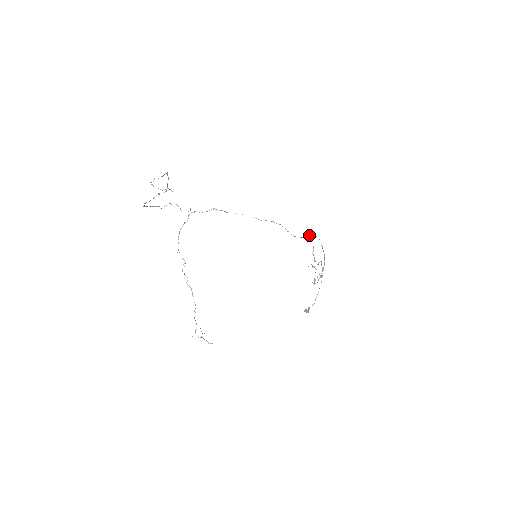
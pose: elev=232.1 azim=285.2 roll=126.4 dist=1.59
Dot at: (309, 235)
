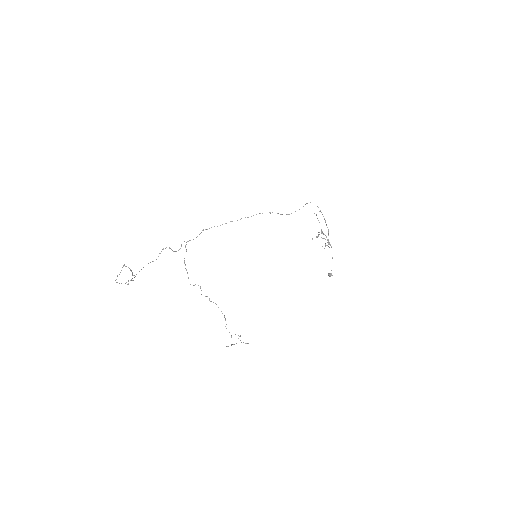
Dot at: (306, 203)
